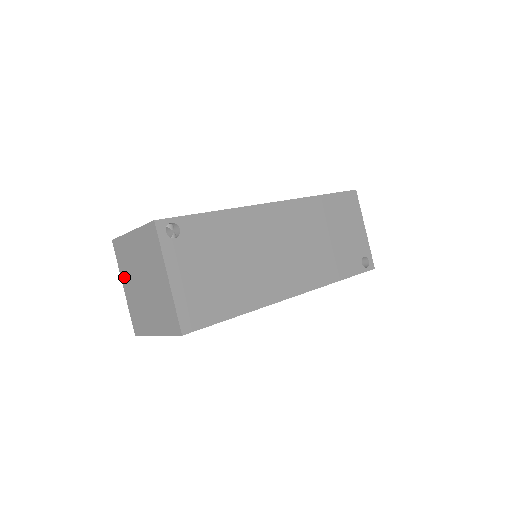
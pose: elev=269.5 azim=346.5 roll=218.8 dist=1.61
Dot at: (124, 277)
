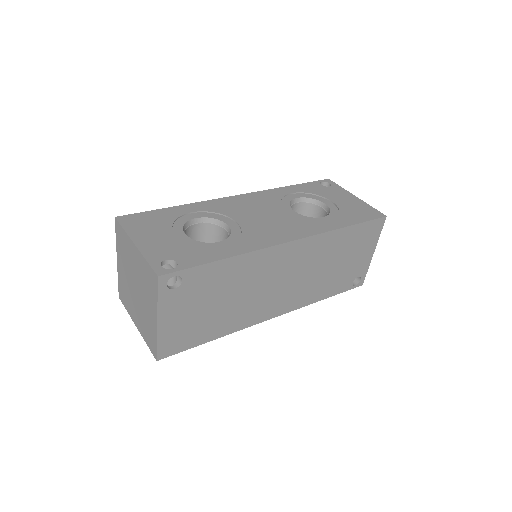
Dot at: (119, 256)
